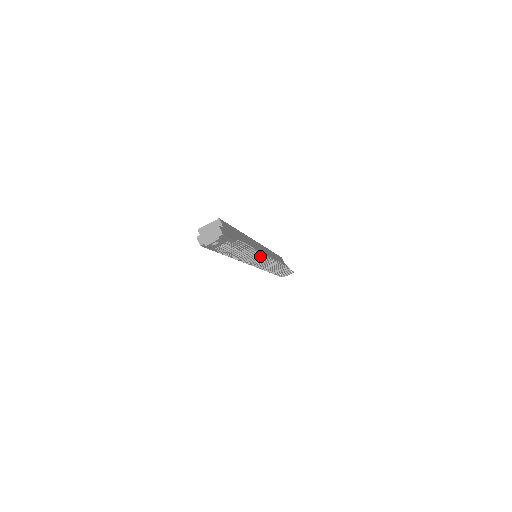
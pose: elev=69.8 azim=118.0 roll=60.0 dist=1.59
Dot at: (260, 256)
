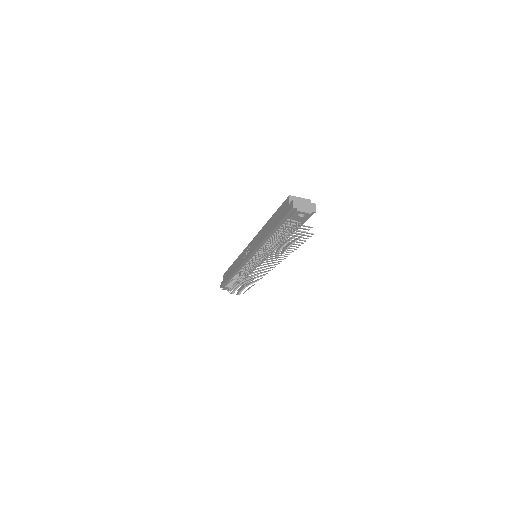
Dot at: occluded
